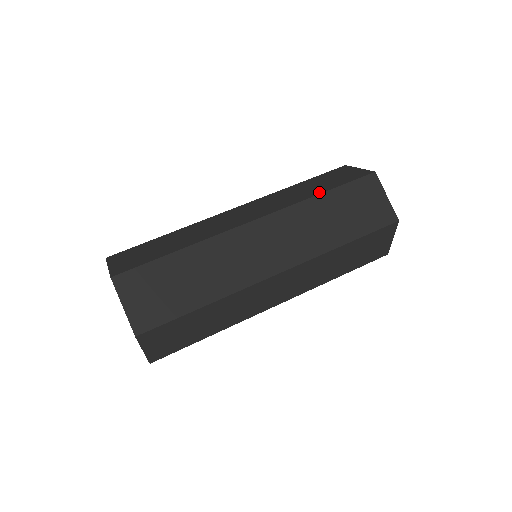
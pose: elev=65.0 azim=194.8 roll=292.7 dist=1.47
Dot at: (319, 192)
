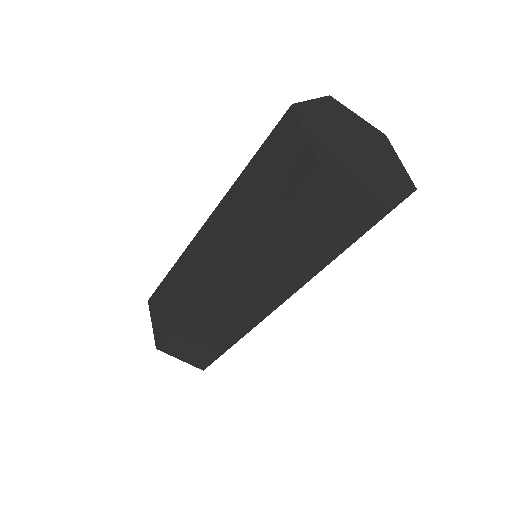
Dot at: (262, 223)
